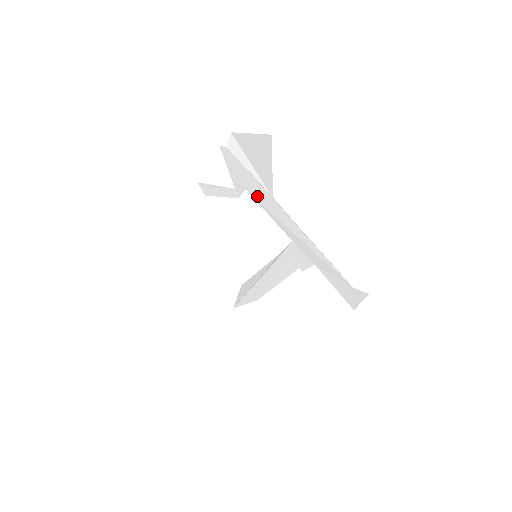
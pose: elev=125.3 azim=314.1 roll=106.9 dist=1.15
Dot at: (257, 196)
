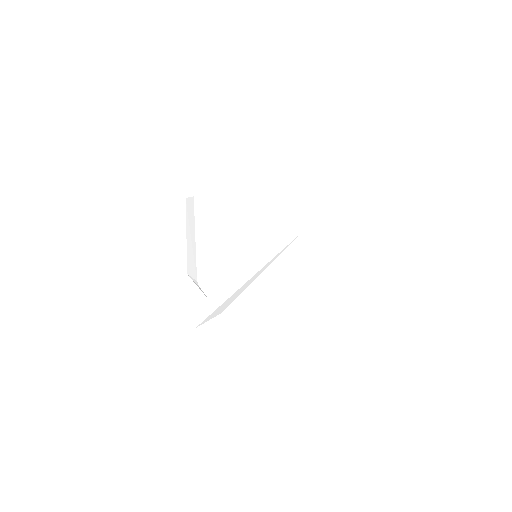
Dot at: (285, 202)
